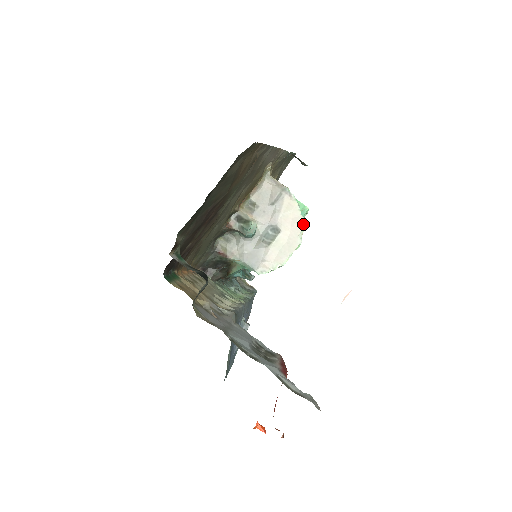
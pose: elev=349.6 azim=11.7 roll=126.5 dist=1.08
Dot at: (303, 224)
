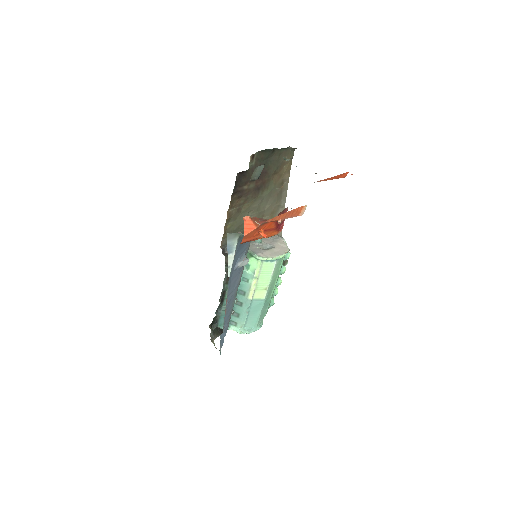
Dot at: (288, 249)
